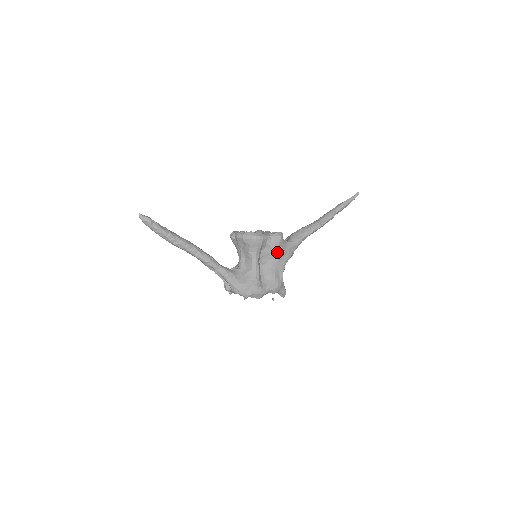
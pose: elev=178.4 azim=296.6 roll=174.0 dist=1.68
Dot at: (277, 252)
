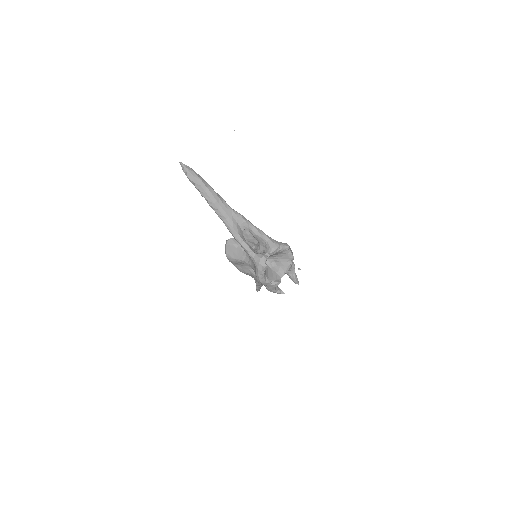
Dot at: occluded
